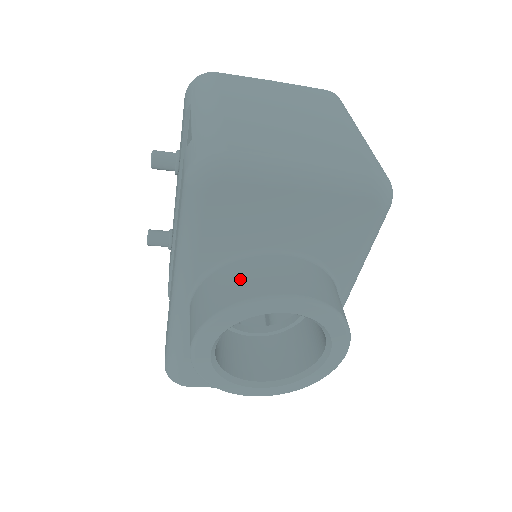
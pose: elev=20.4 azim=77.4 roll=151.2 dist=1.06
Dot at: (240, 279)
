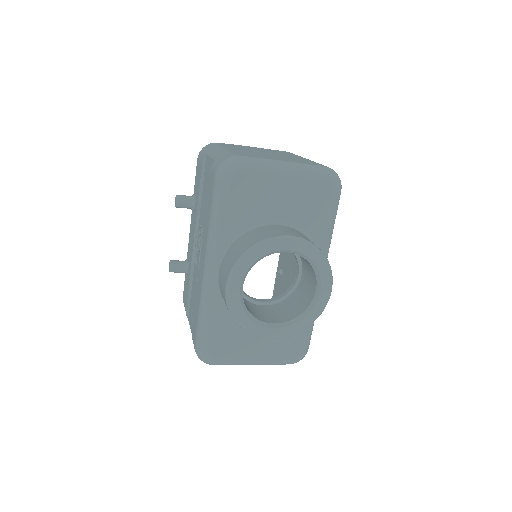
Dot at: (255, 235)
